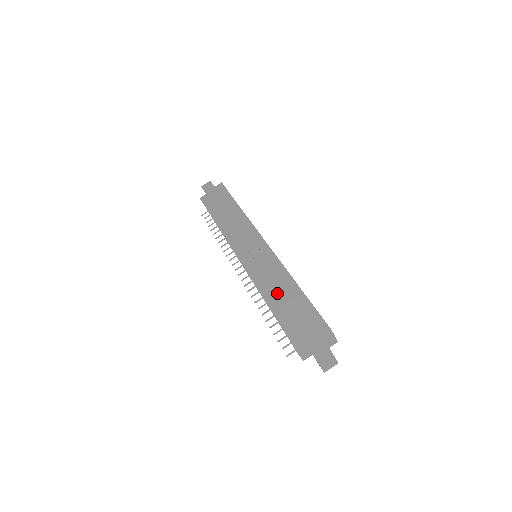
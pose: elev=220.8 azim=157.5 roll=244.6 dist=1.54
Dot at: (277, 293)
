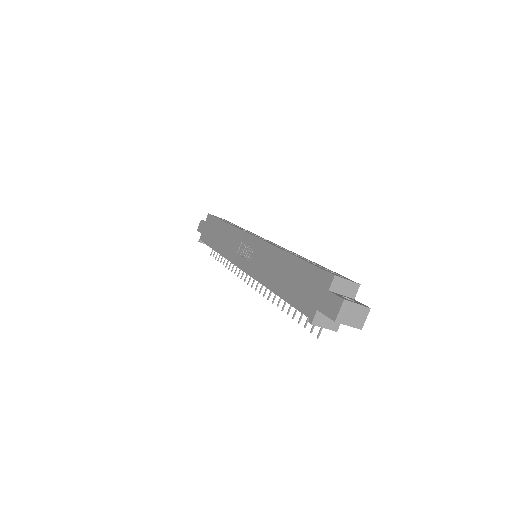
Dot at: (276, 277)
